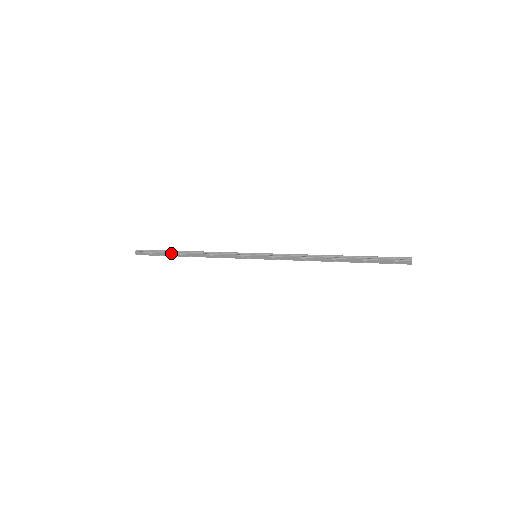
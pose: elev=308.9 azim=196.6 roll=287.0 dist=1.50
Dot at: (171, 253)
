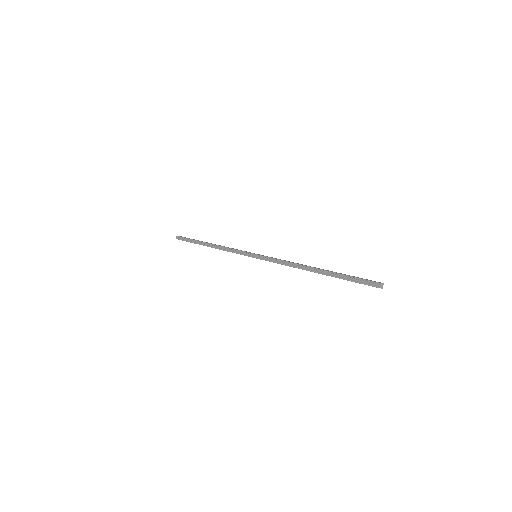
Dot at: occluded
